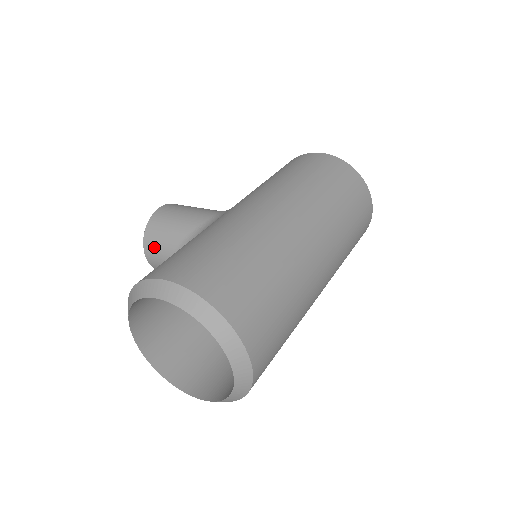
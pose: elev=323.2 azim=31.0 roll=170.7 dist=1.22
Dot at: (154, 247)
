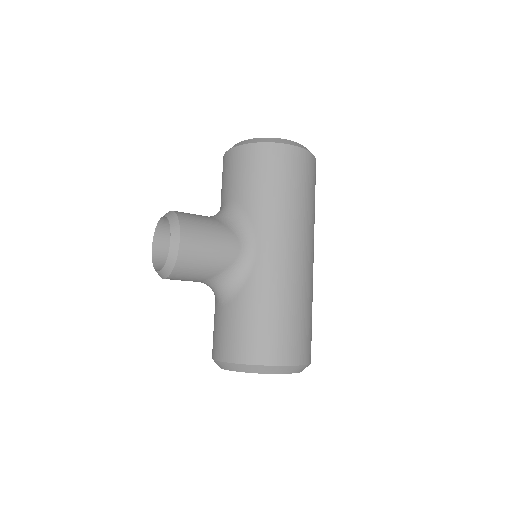
Dot at: (182, 278)
